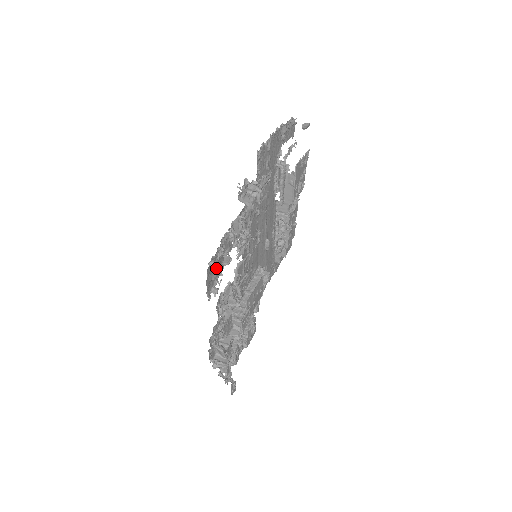
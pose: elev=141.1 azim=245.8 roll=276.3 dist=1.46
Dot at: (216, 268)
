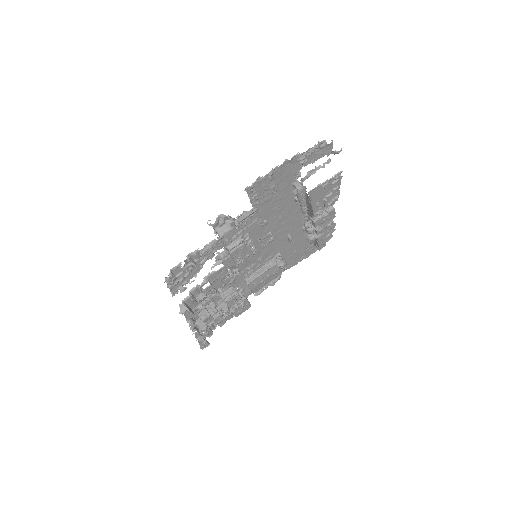
Dot at: (184, 275)
